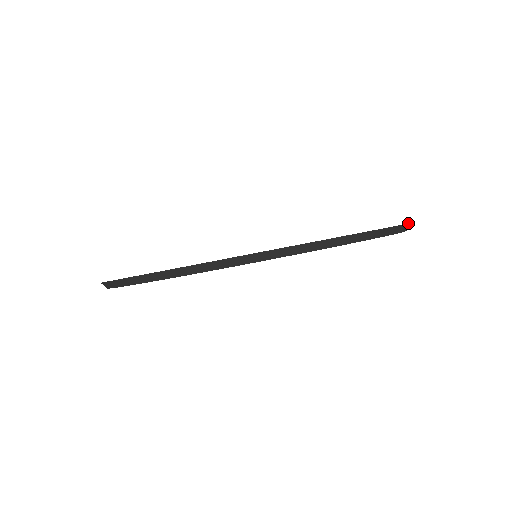
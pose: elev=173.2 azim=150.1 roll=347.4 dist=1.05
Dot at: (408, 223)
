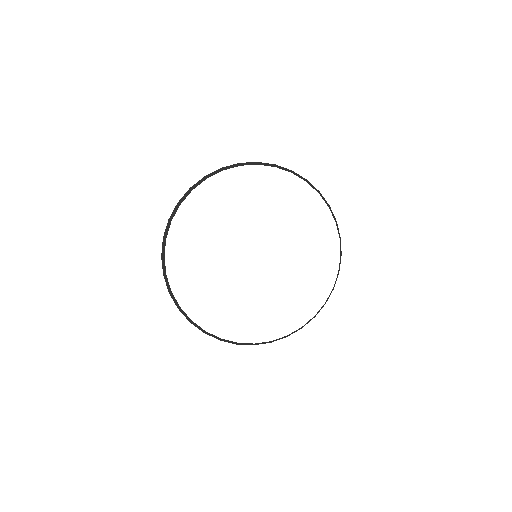
Dot at: (279, 166)
